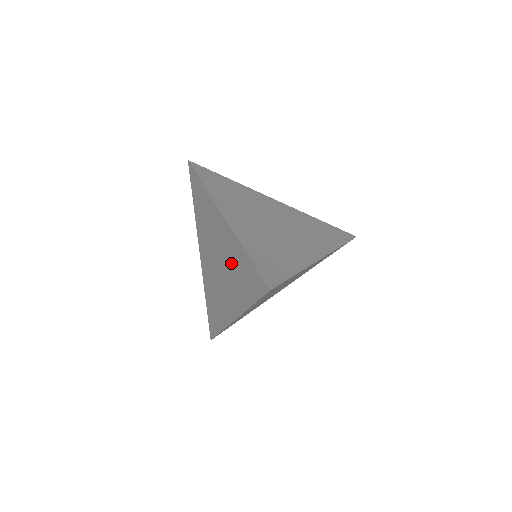
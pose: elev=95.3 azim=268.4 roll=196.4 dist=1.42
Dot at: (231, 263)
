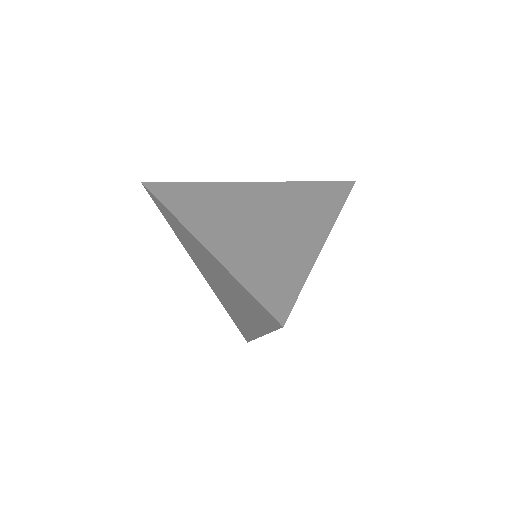
Dot at: (232, 288)
